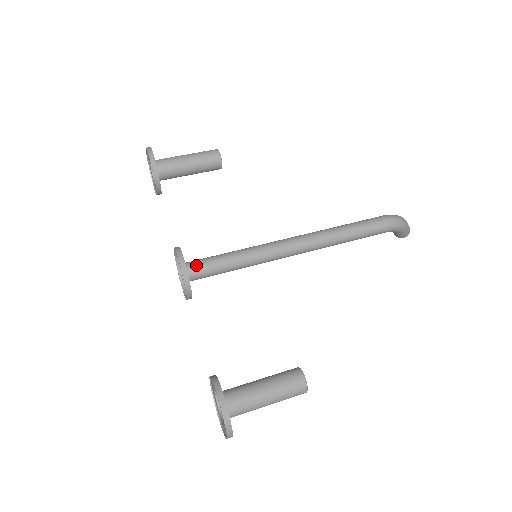
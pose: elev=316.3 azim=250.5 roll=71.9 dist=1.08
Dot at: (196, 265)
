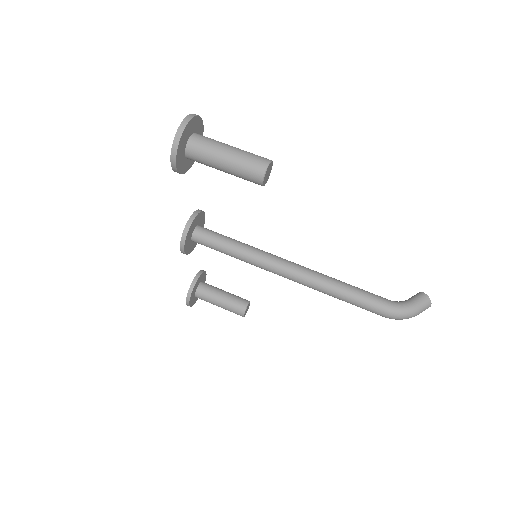
Dot at: (200, 243)
